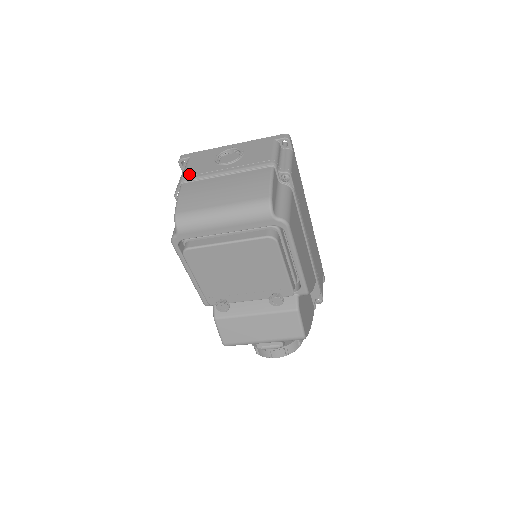
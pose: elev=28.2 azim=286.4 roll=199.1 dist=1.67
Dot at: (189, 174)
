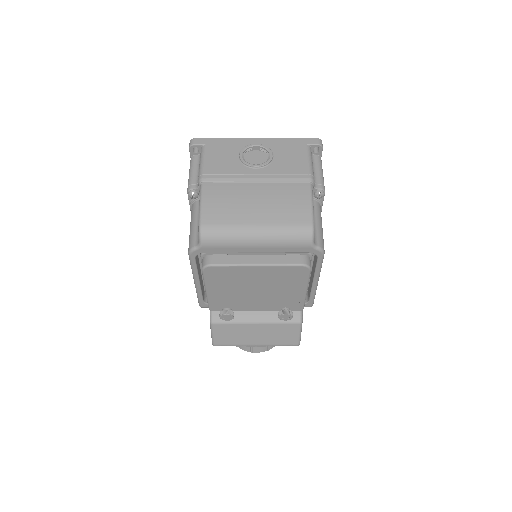
Dot at: (210, 172)
